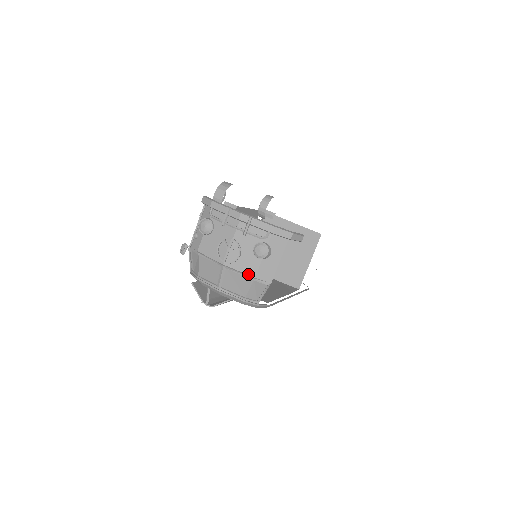
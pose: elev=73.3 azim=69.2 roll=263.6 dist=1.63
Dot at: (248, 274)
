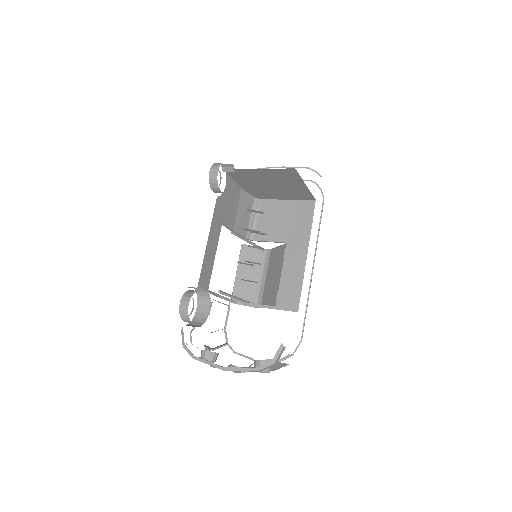
Dot at: occluded
